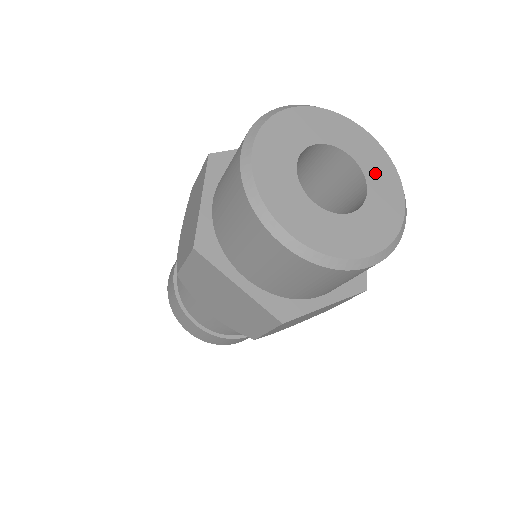
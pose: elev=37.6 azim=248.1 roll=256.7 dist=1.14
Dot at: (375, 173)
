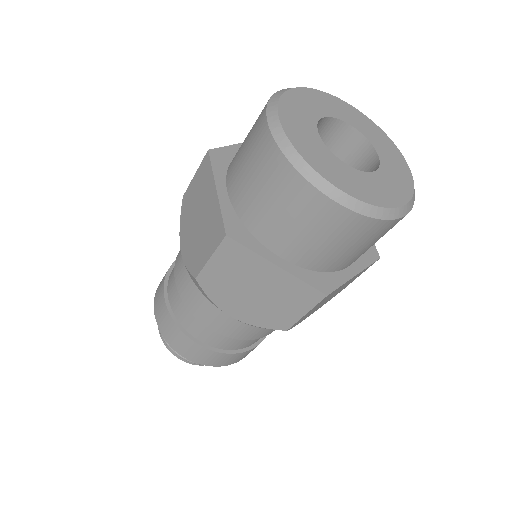
Dot at: (376, 140)
